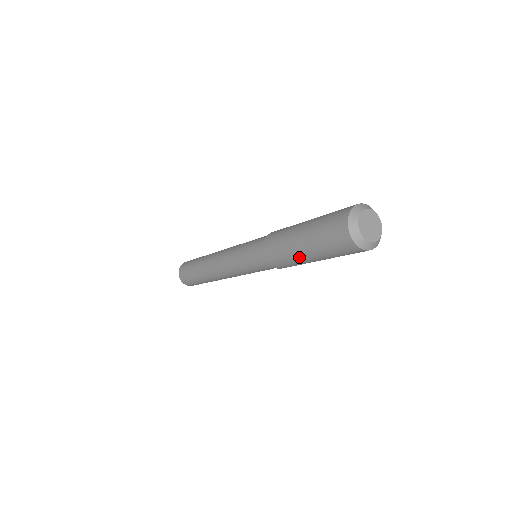
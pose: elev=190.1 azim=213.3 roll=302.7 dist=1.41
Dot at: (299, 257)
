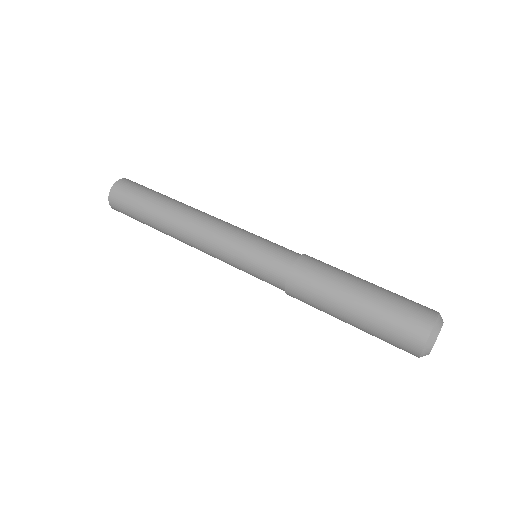
Dot at: (336, 311)
